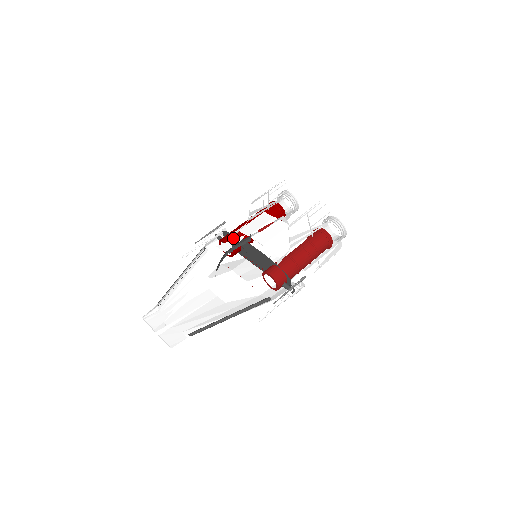
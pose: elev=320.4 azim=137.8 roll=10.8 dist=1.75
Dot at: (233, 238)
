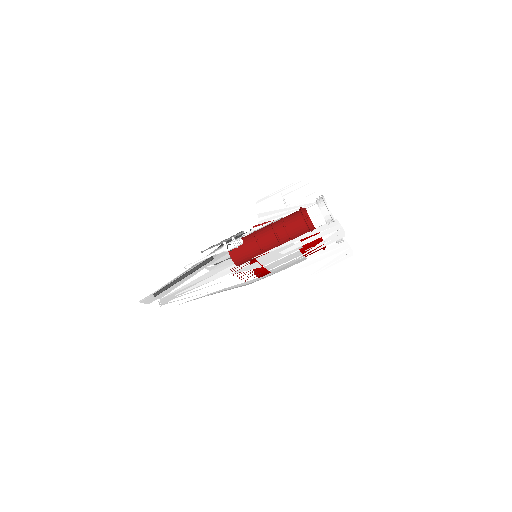
Dot at: occluded
